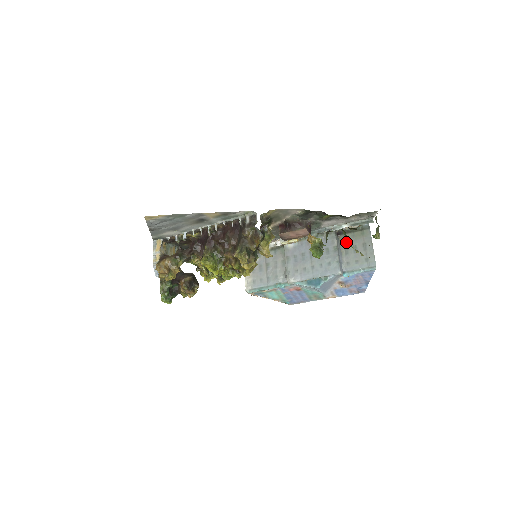
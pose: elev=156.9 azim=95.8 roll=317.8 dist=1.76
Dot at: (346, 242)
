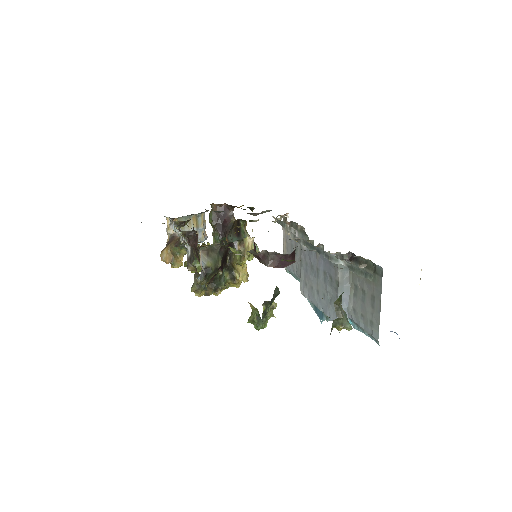
Dot at: (356, 277)
